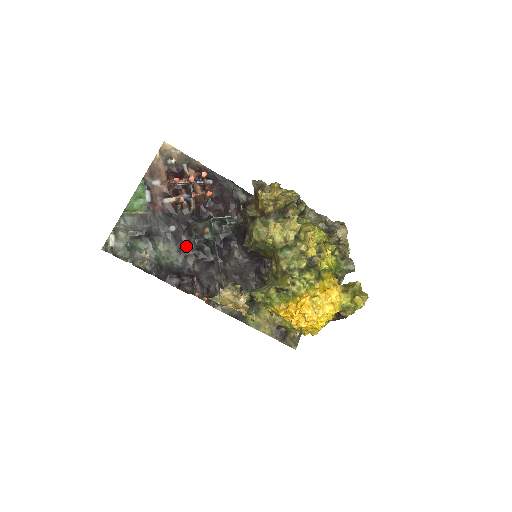
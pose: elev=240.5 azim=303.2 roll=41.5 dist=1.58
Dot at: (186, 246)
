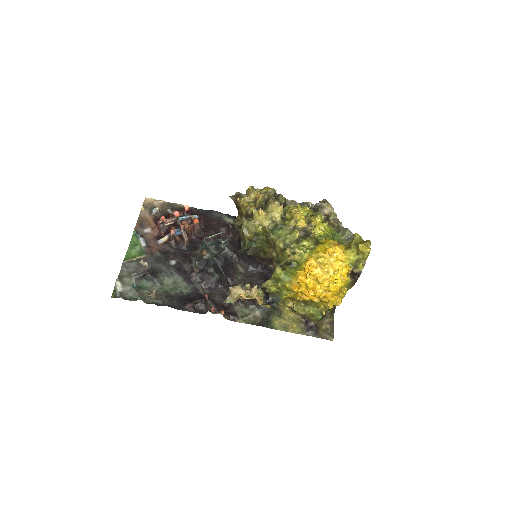
Dot at: (190, 274)
